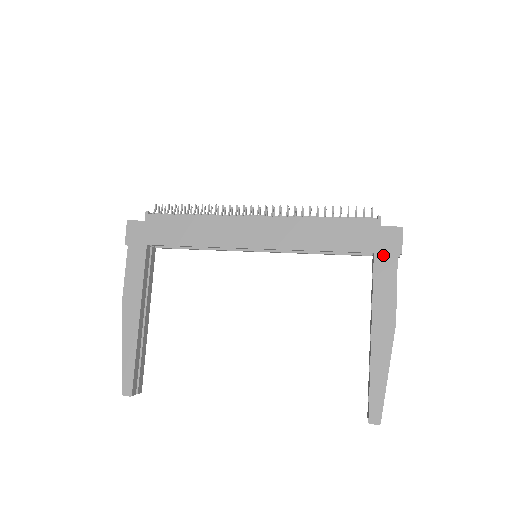
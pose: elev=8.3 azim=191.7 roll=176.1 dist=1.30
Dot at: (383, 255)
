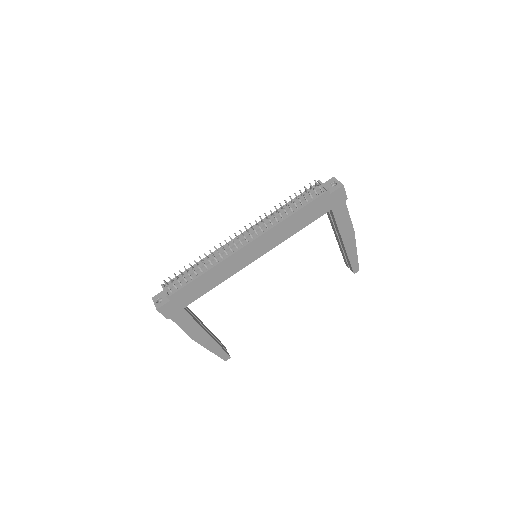
Dot at: (337, 207)
